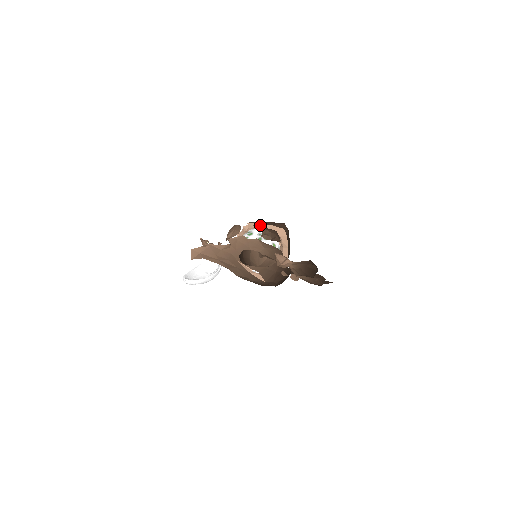
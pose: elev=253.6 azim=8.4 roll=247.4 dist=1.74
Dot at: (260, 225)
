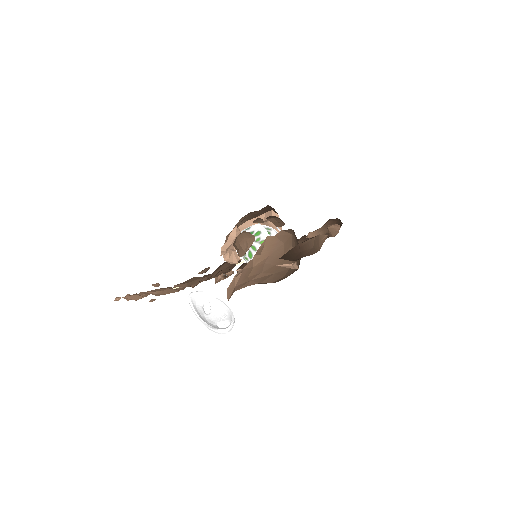
Dot at: (260, 219)
